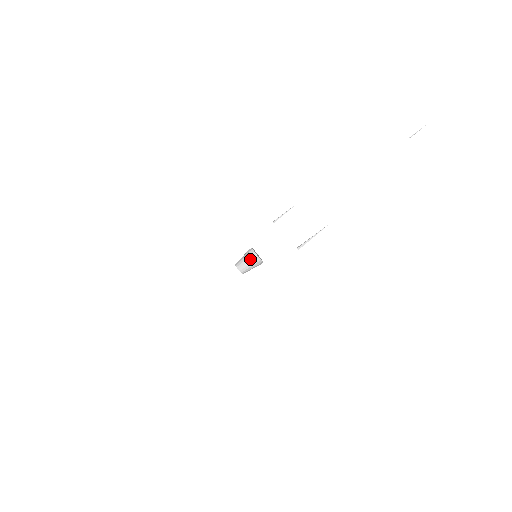
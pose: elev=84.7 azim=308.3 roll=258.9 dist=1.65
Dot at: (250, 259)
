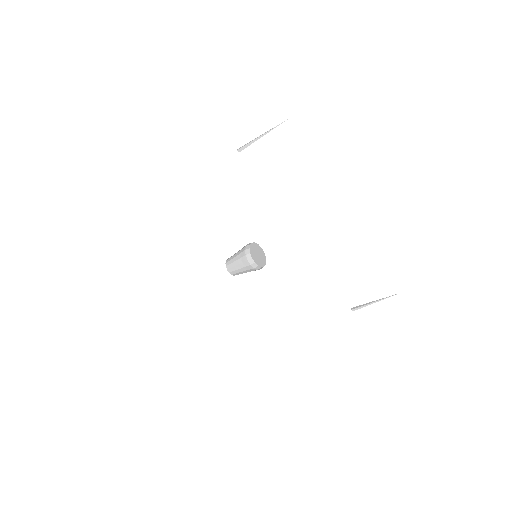
Dot at: occluded
